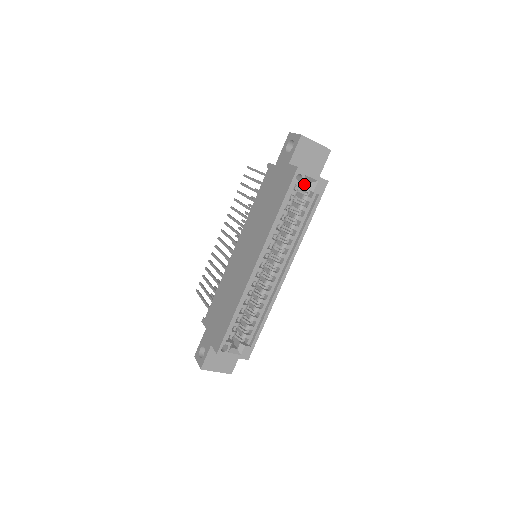
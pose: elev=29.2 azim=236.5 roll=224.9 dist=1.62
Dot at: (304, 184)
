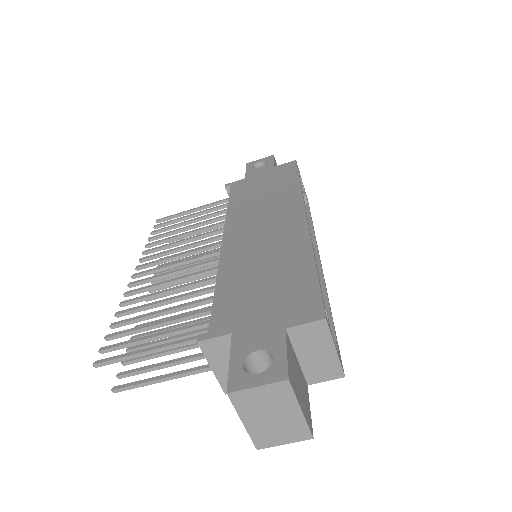
Dot at: occluded
